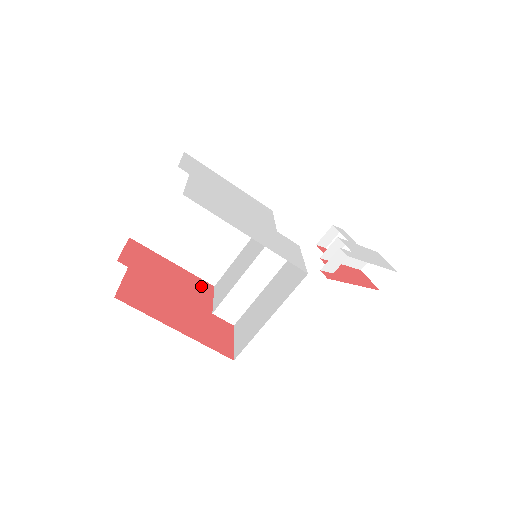
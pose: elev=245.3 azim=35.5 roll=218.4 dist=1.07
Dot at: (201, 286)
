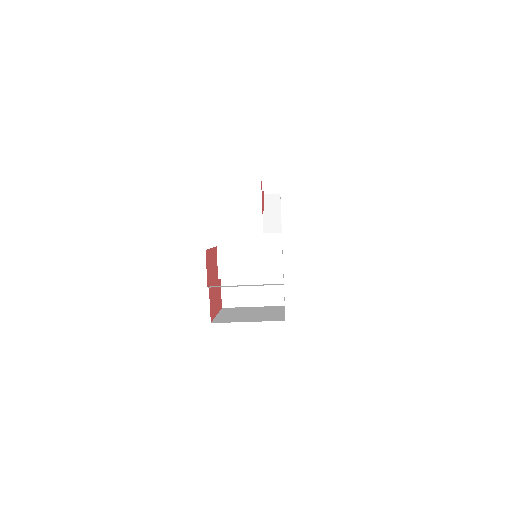
Dot at: occluded
